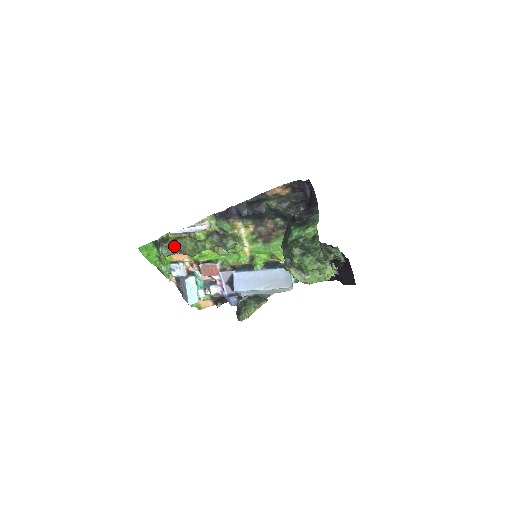
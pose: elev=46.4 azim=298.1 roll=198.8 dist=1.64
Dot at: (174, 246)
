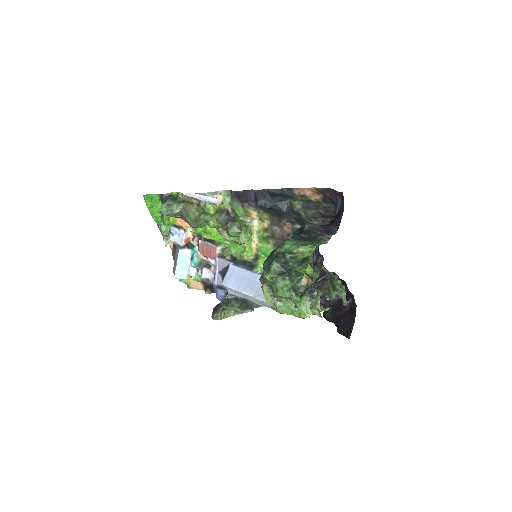
Dot at: (177, 208)
